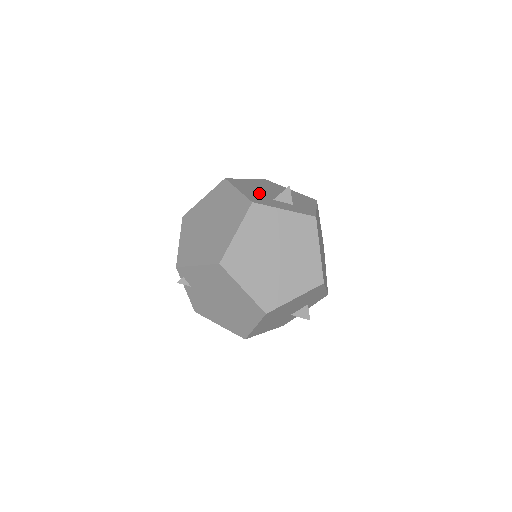
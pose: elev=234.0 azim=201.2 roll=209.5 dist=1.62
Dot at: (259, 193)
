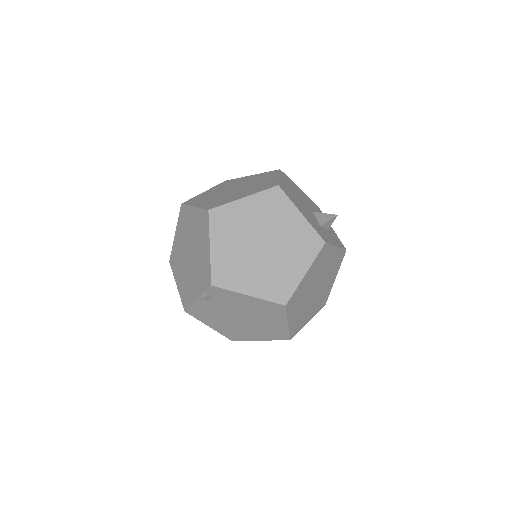
Dot at: (309, 214)
